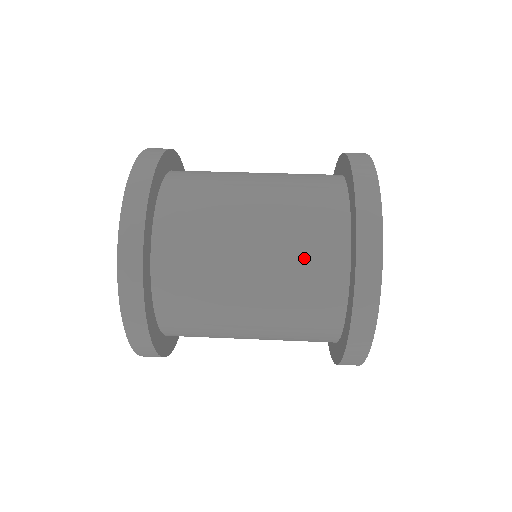
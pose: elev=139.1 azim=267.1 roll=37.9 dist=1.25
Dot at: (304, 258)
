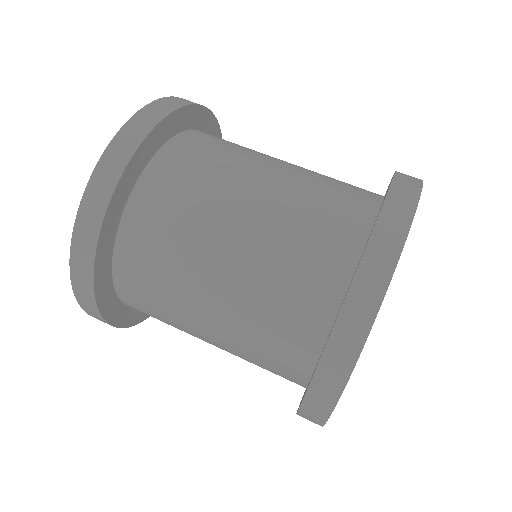
Dot at: (266, 340)
